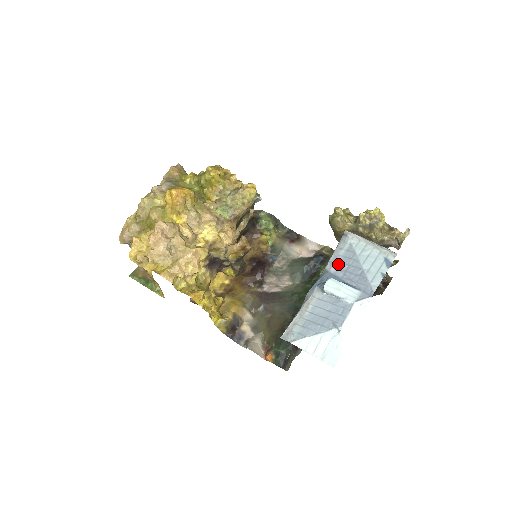
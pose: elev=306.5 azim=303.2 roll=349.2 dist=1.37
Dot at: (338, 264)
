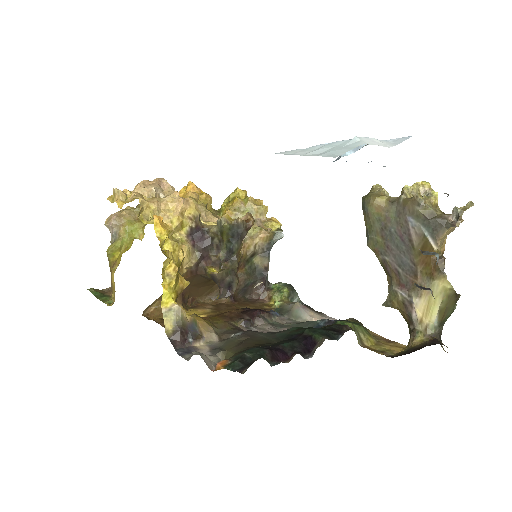
Dot at: occluded
